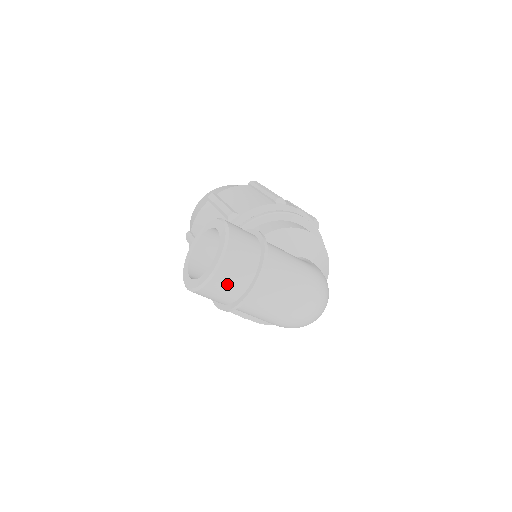
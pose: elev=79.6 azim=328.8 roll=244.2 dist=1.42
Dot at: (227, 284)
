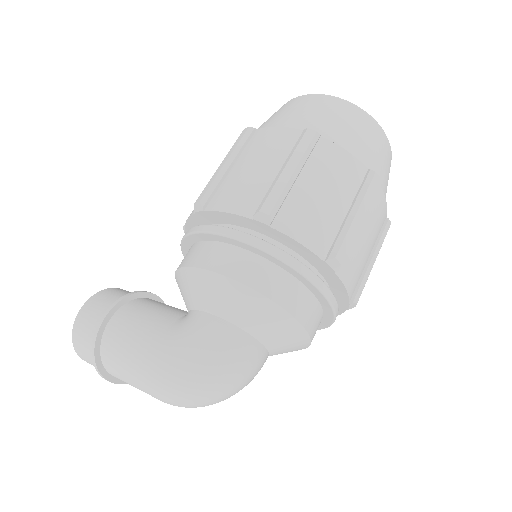
Dot at: occluded
